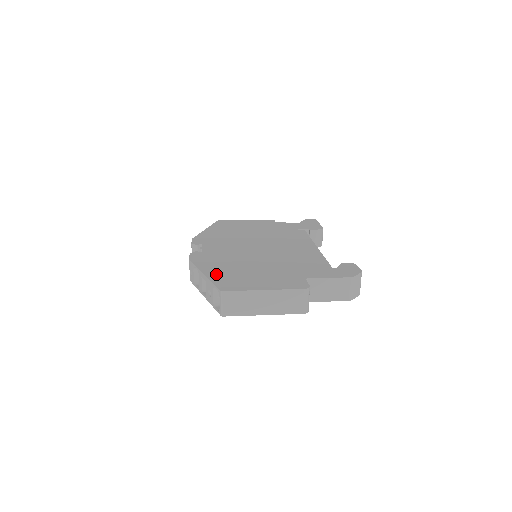
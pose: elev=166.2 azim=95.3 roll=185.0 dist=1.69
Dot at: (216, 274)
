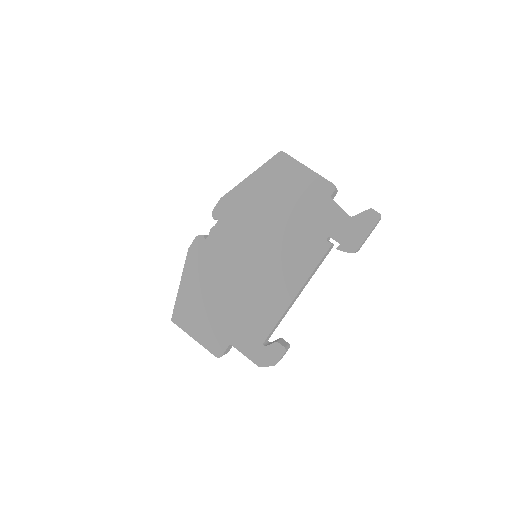
Dot at: (185, 293)
